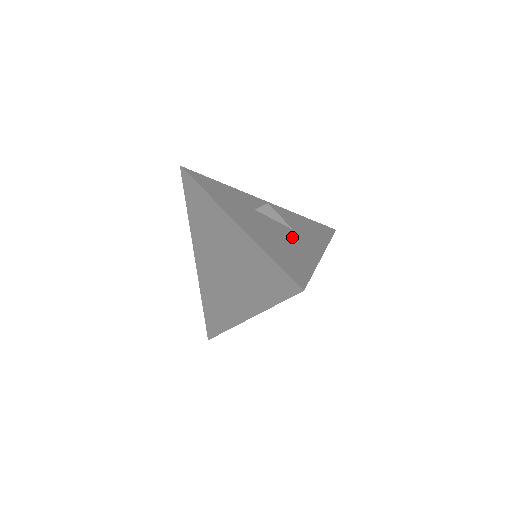
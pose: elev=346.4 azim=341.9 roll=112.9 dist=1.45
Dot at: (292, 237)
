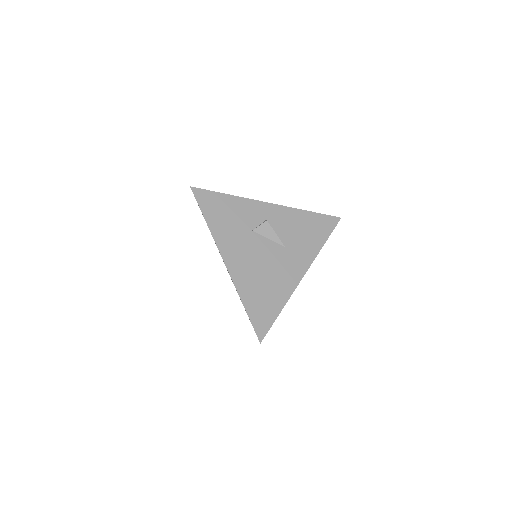
Dot at: (279, 262)
